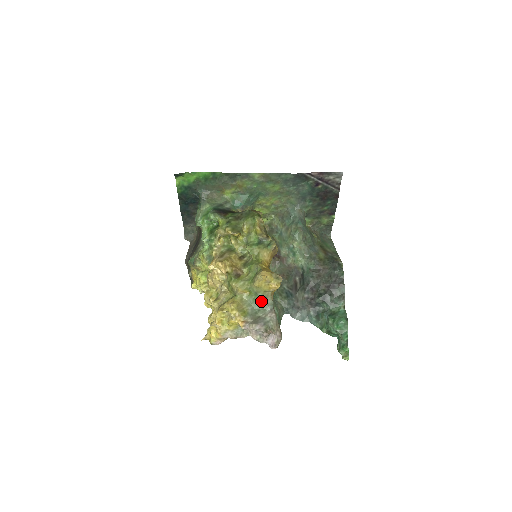
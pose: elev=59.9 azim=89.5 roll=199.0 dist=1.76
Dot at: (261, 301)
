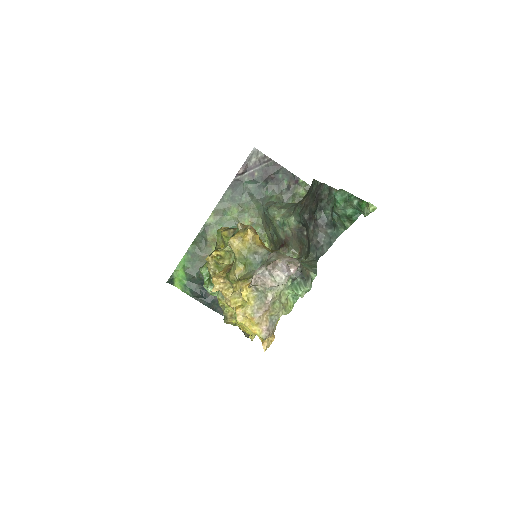
Dot at: (257, 260)
